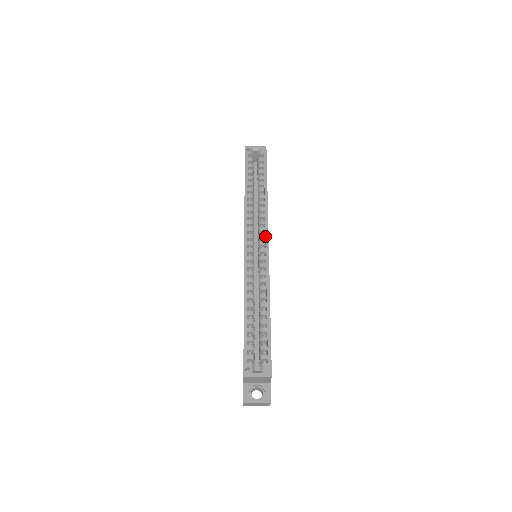
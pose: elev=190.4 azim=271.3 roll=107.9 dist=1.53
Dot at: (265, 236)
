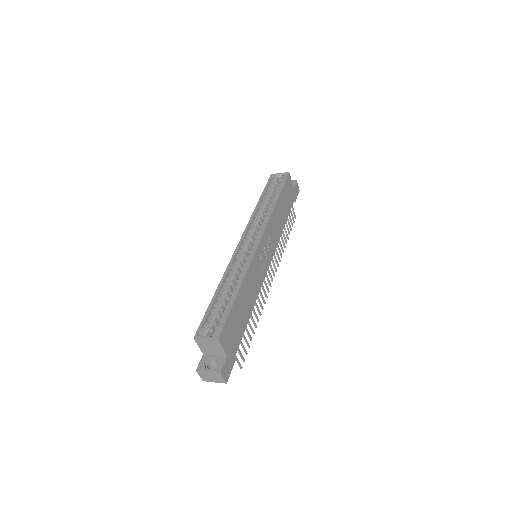
Dot at: (260, 233)
